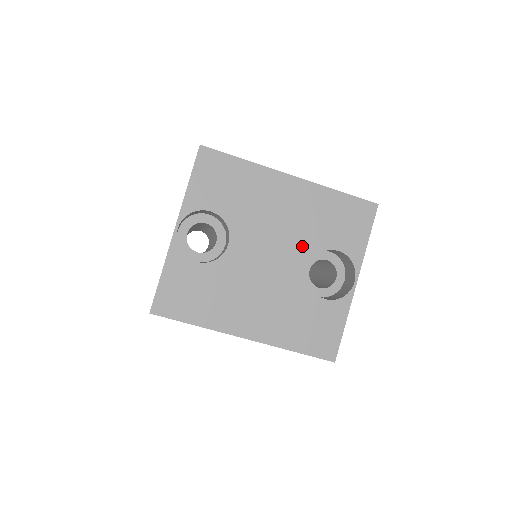
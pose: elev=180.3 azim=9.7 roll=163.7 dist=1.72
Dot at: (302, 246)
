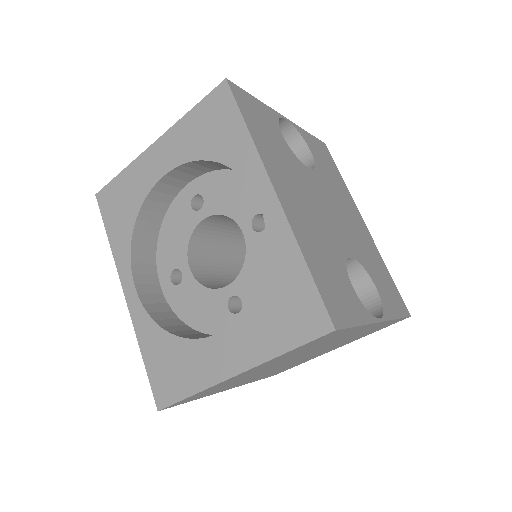
Dot at: (353, 245)
